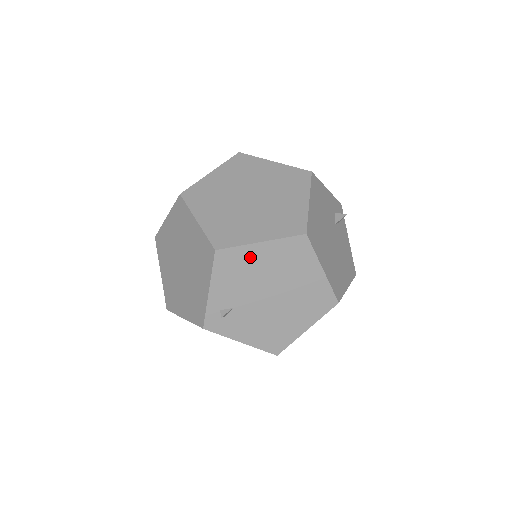
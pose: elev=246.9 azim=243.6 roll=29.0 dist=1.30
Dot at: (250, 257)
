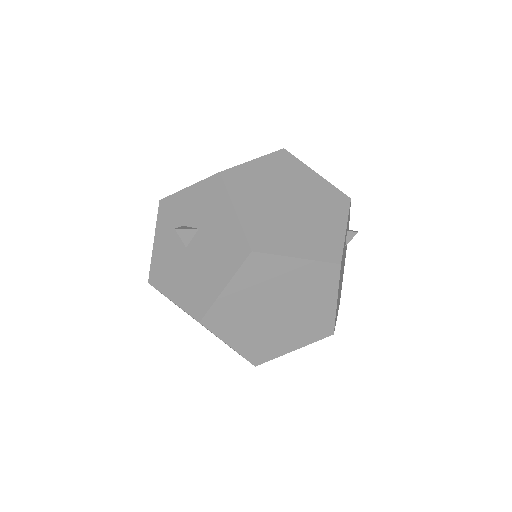
Dot at: occluded
